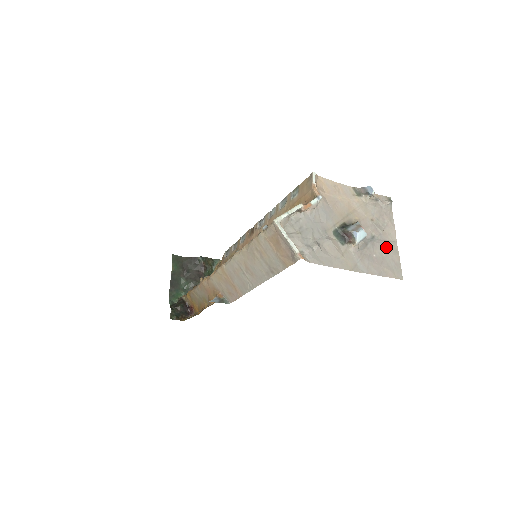
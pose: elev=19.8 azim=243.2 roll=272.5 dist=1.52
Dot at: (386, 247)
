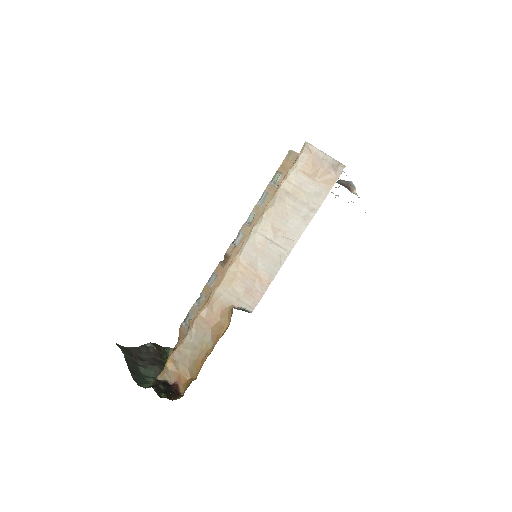
Dot at: occluded
